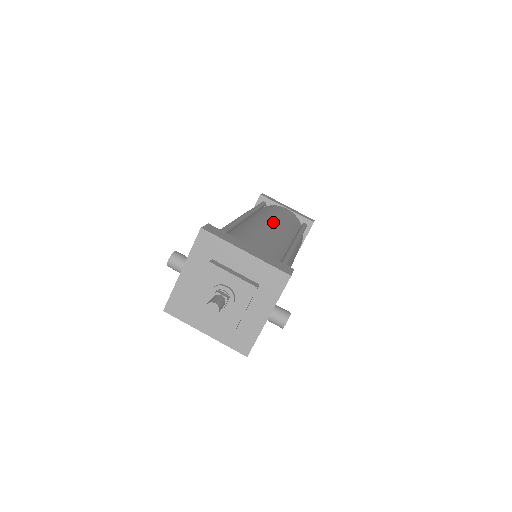
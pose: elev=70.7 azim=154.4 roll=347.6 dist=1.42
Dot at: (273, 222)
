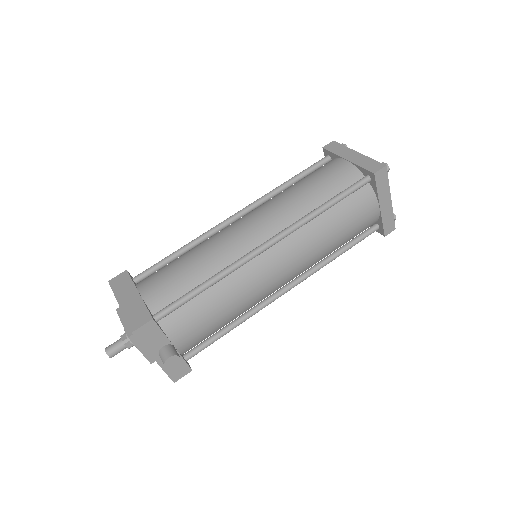
Dot at: (252, 220)
